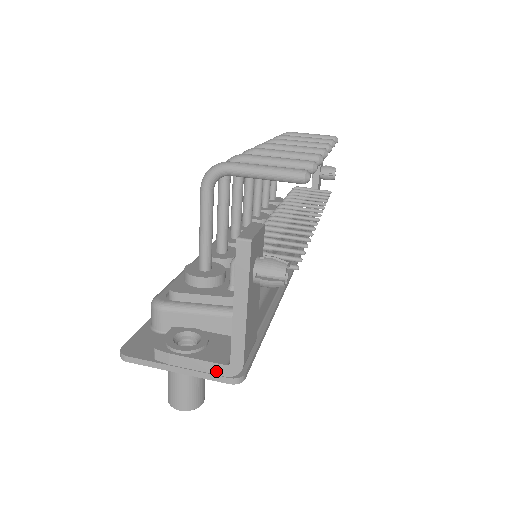
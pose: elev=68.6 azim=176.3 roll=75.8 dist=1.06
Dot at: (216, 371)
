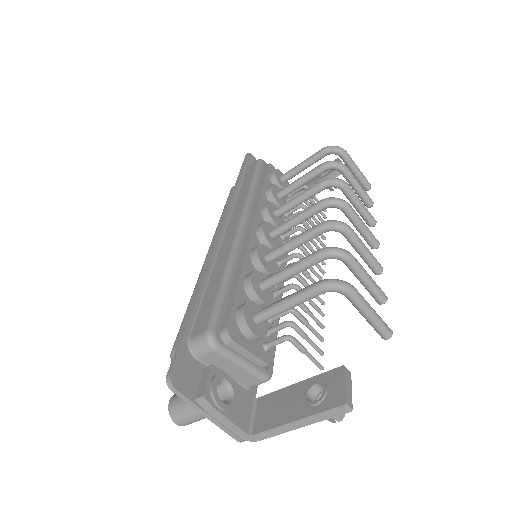
Dot at: (236, 432)
